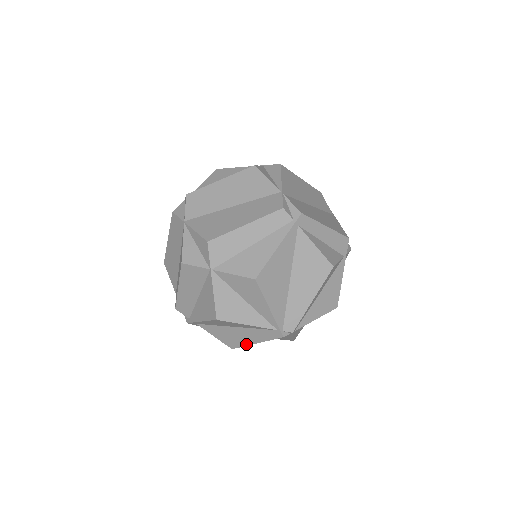
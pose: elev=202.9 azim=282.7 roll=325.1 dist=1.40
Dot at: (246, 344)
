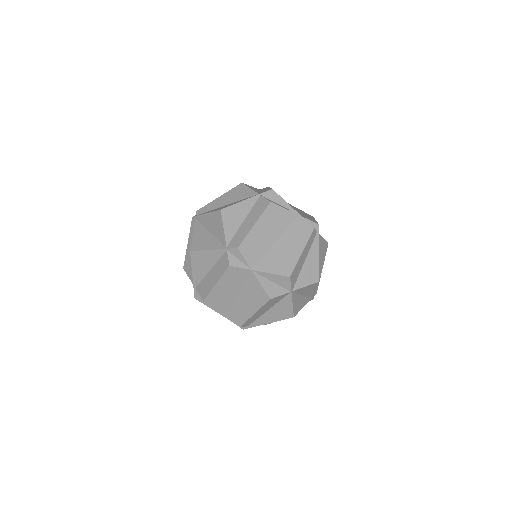
Dot at: occluded
